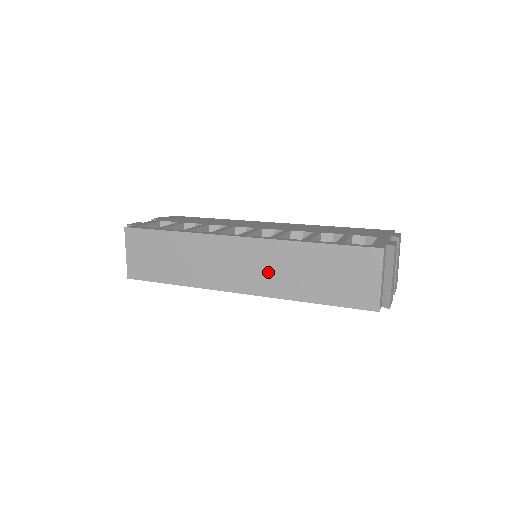
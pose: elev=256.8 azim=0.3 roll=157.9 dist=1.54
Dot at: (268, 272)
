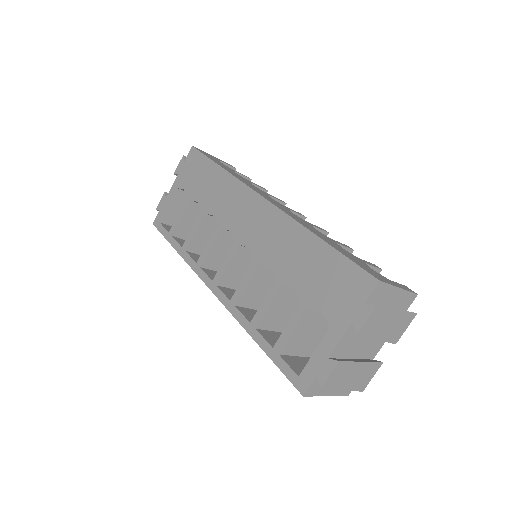
Dot at: occluded
